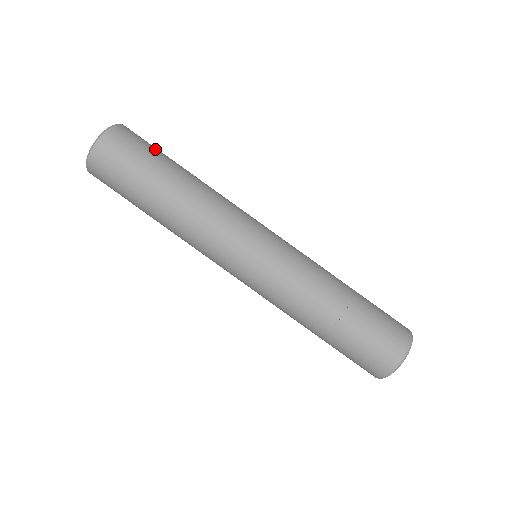
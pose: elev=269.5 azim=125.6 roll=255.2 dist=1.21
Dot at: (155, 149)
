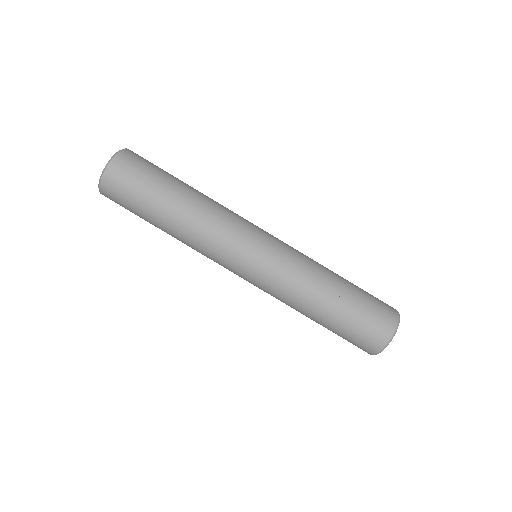
Dot at: occluded
